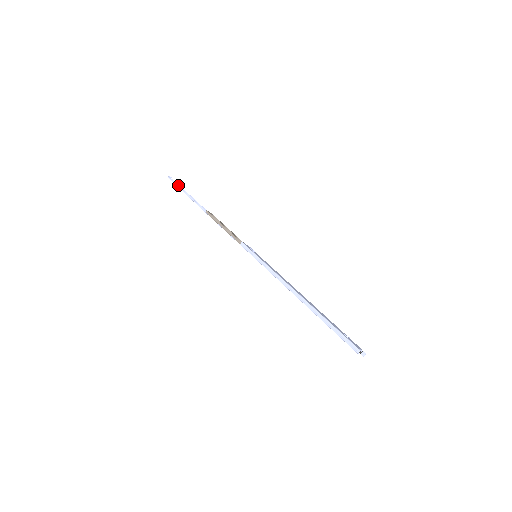
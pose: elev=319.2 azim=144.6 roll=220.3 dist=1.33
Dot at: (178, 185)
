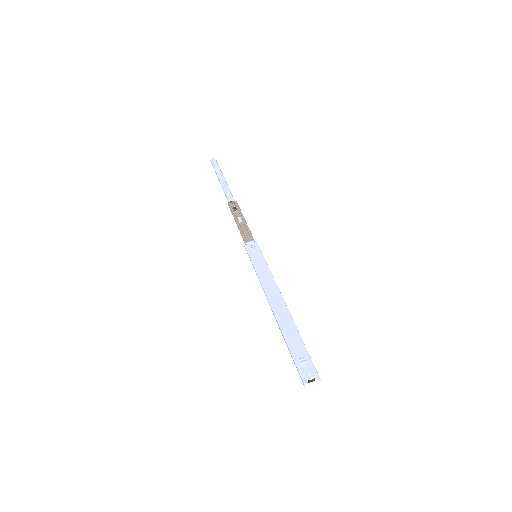
Dot at: (215, 171)
